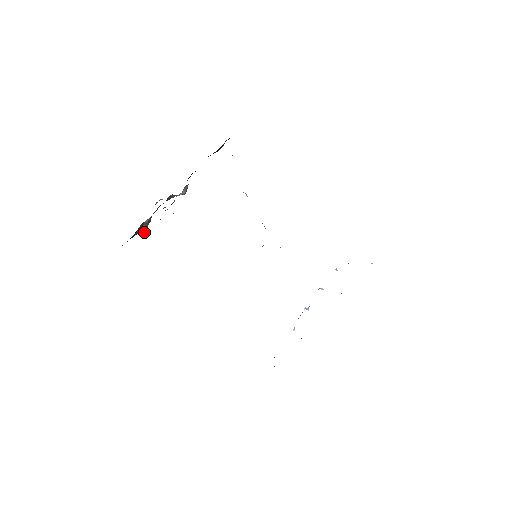
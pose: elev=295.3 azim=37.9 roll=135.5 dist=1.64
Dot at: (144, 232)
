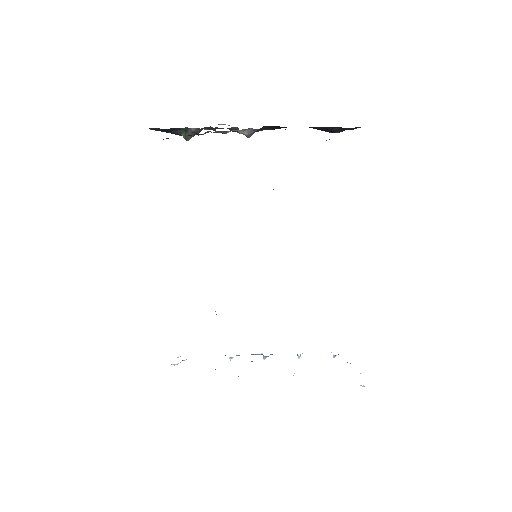
Dot at: (186, 139)
